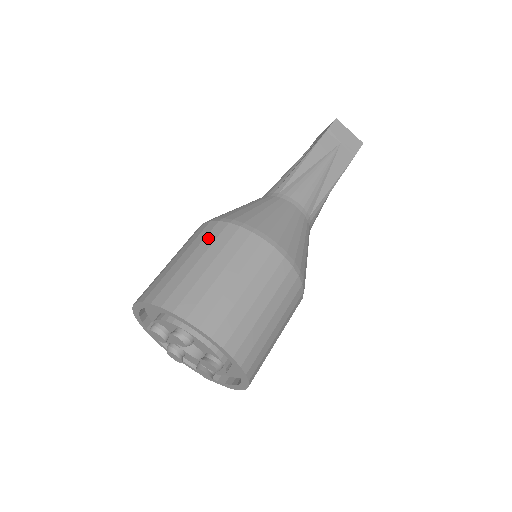
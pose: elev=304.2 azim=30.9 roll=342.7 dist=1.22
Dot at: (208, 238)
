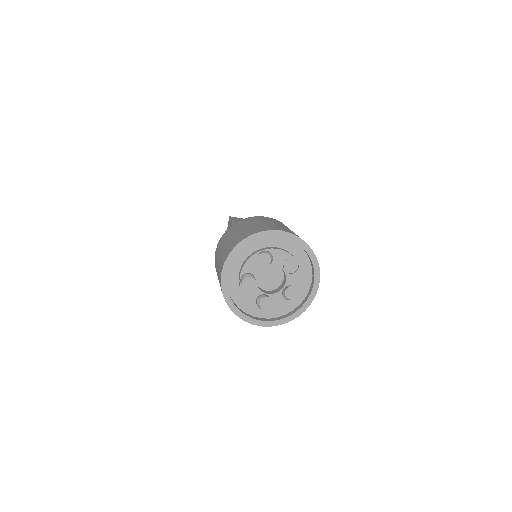
Dot at: (230, 231)
